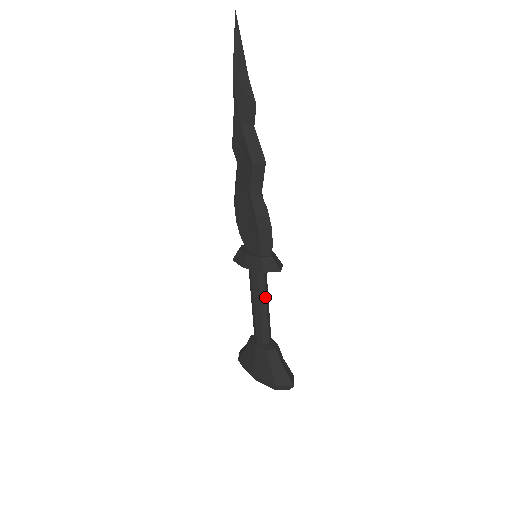
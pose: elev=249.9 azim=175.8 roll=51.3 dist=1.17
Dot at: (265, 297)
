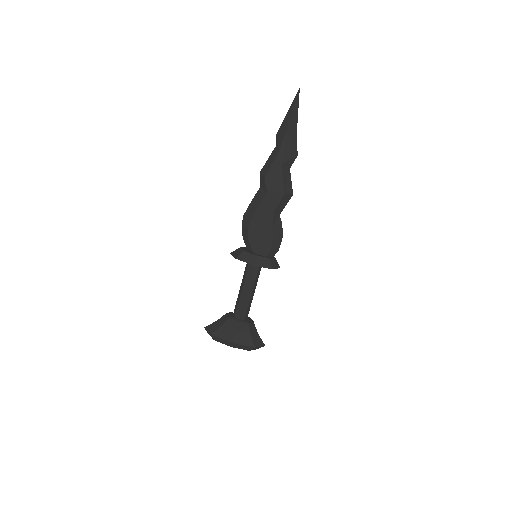
Dot at: (256, 285)
